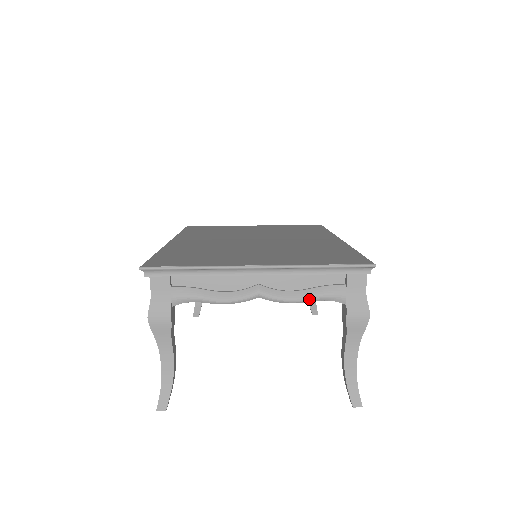
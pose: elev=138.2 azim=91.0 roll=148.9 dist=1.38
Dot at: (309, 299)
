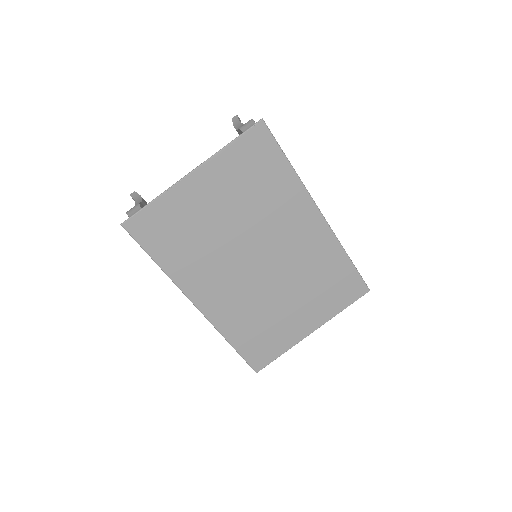
Dot at: occluded
